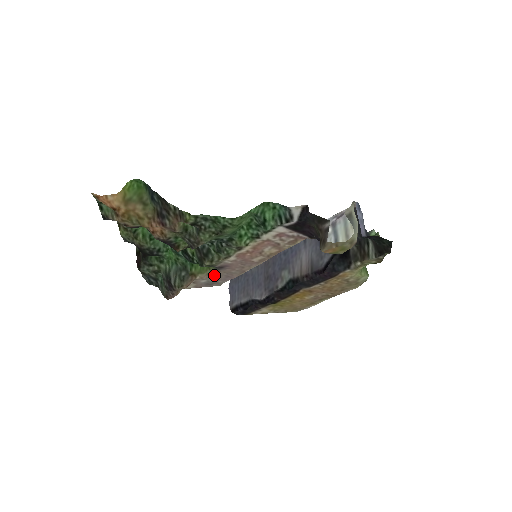
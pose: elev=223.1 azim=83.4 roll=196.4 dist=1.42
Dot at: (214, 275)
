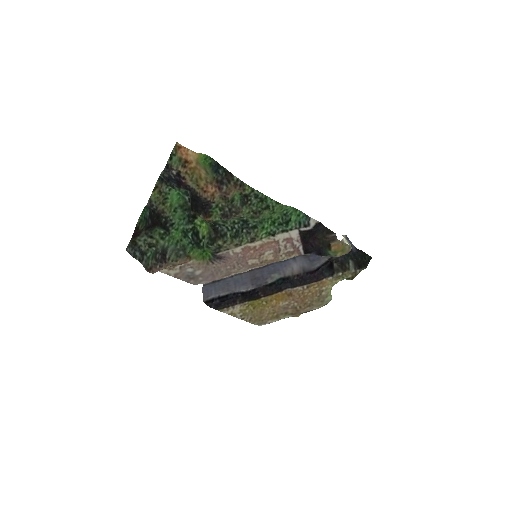
Dot at: (204, 266)
